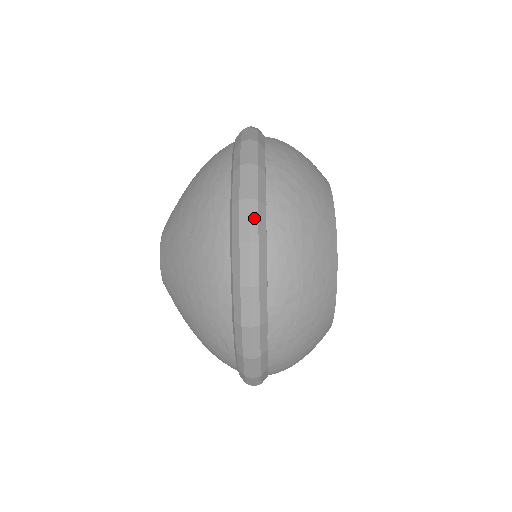
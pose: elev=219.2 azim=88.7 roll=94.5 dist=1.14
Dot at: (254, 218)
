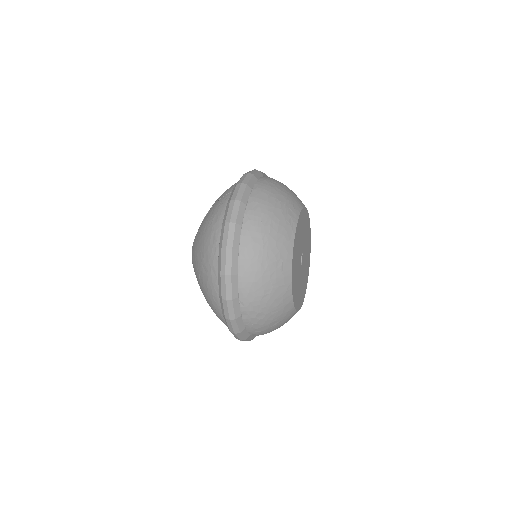
Dot at: (240, 336)
